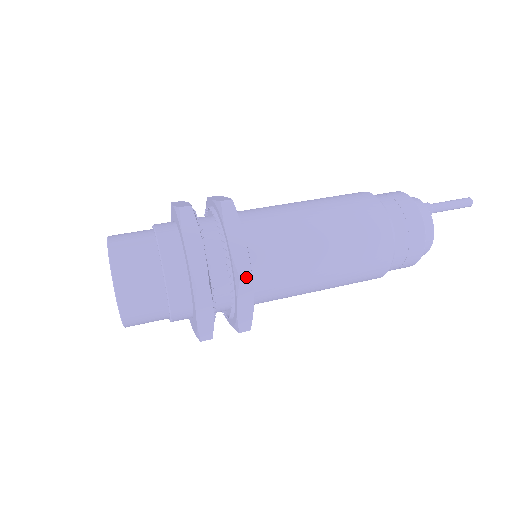
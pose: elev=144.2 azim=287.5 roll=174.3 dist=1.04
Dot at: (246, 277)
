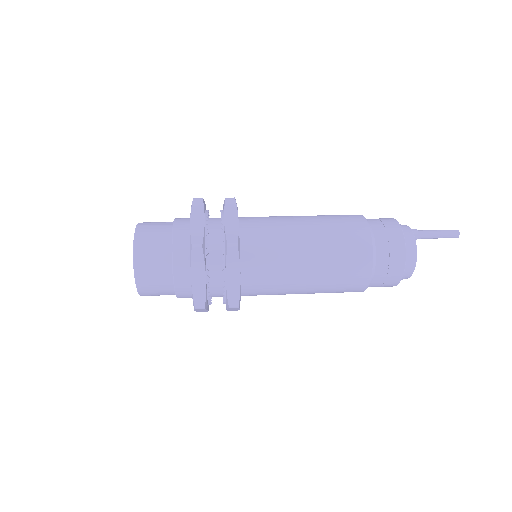
Dot at: (233, 245)
